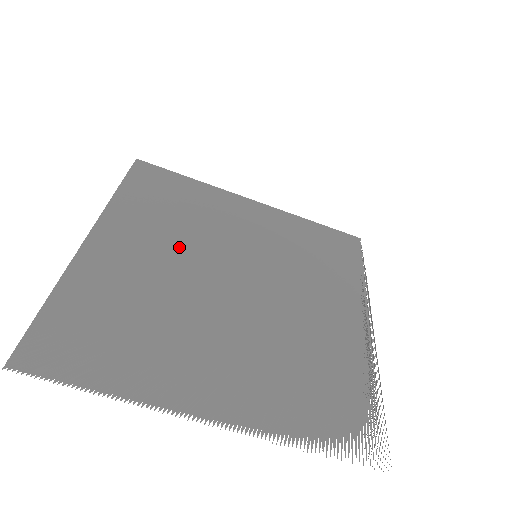
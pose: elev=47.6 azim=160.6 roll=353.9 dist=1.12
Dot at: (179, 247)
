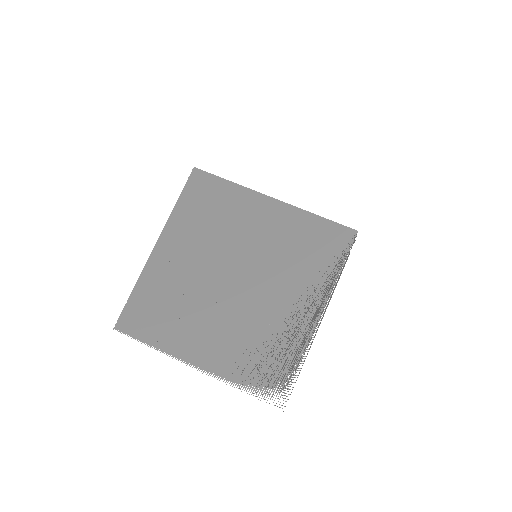
Dot at: (205, 252)
